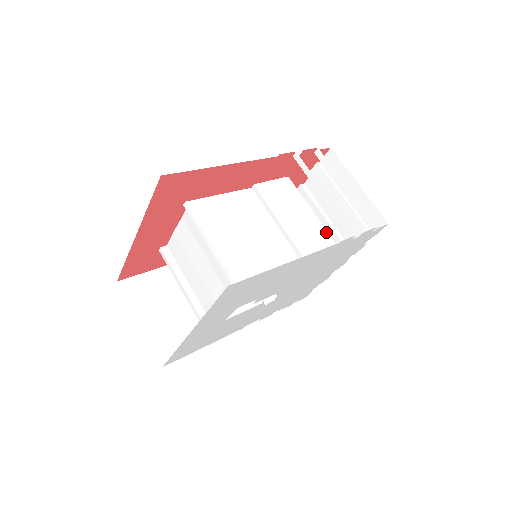
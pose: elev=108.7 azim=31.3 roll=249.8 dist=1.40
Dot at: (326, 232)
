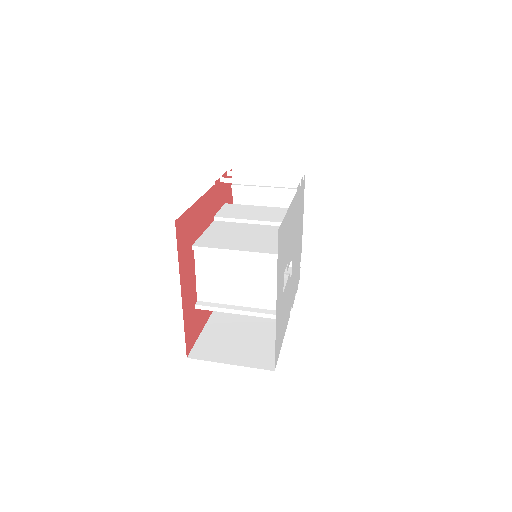
Dot at: (279, 208)
